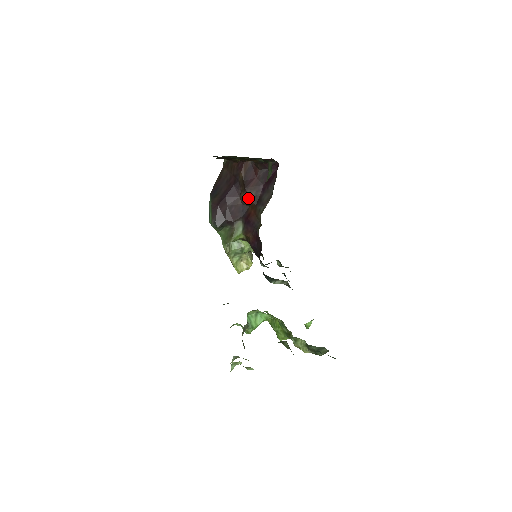
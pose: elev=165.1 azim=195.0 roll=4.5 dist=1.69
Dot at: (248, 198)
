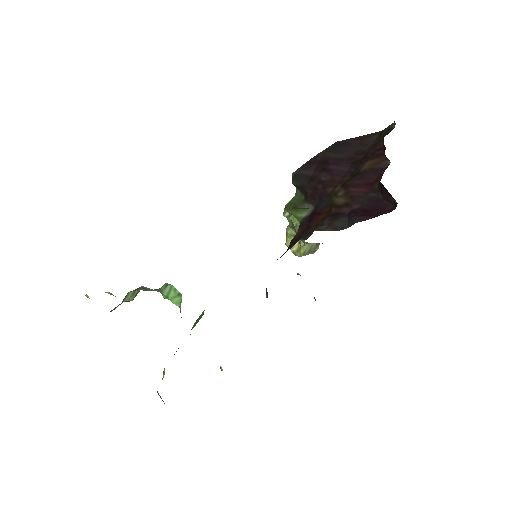
Dot at: (336, 197)
